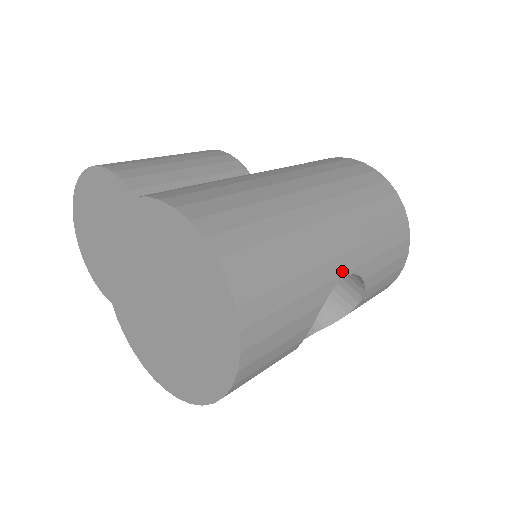
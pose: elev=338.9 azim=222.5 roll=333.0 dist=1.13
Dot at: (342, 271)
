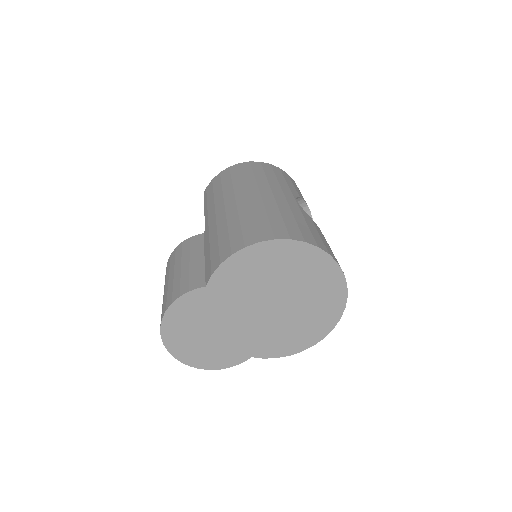
Dot at: (294, 201)
